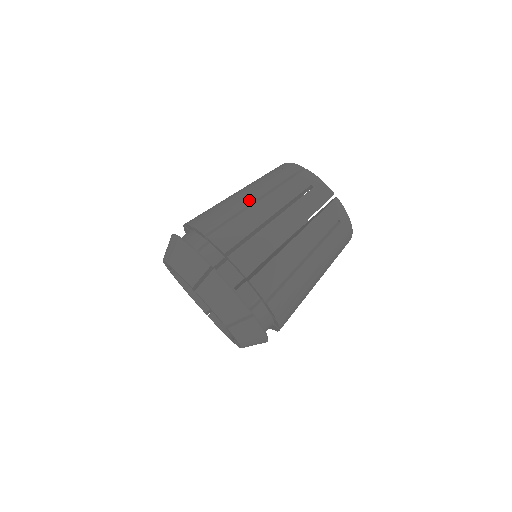
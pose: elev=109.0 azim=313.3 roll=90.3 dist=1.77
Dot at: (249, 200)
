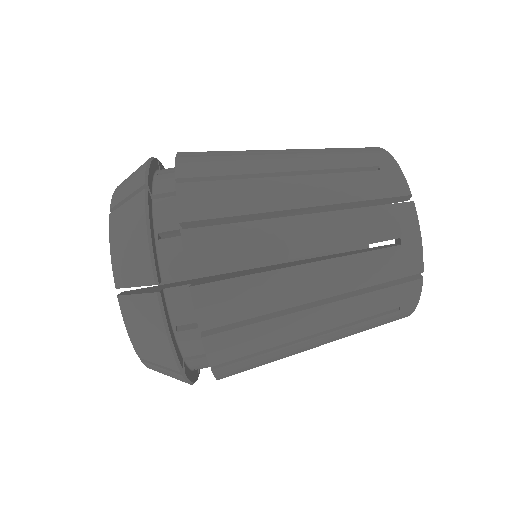
Dot at: (306, 296)
